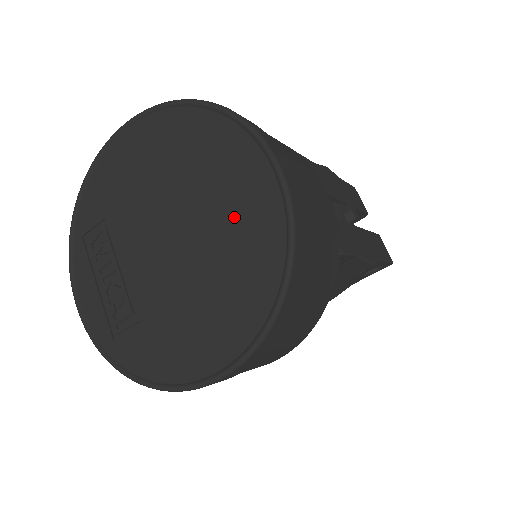
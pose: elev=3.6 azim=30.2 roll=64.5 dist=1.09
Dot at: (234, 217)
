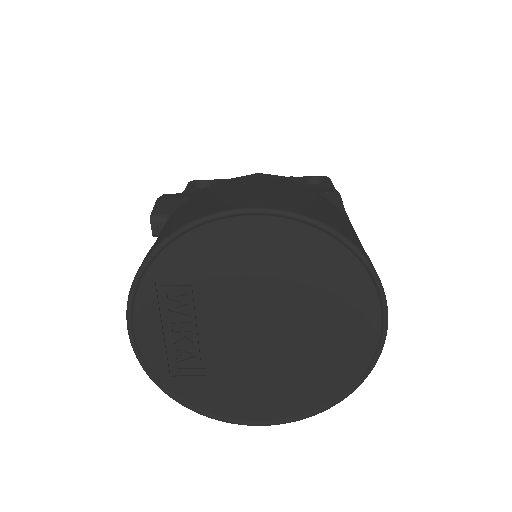
Dot at: (332, 342)
